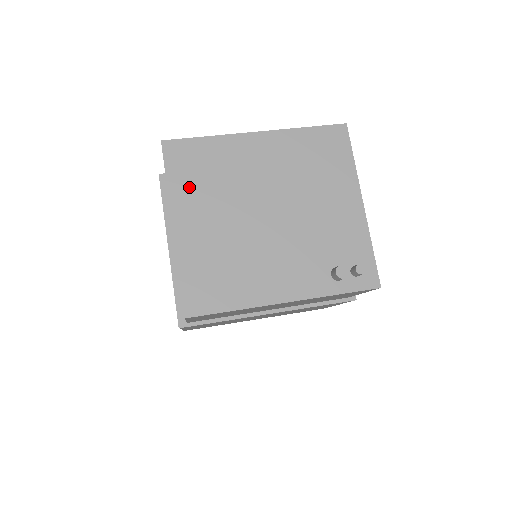
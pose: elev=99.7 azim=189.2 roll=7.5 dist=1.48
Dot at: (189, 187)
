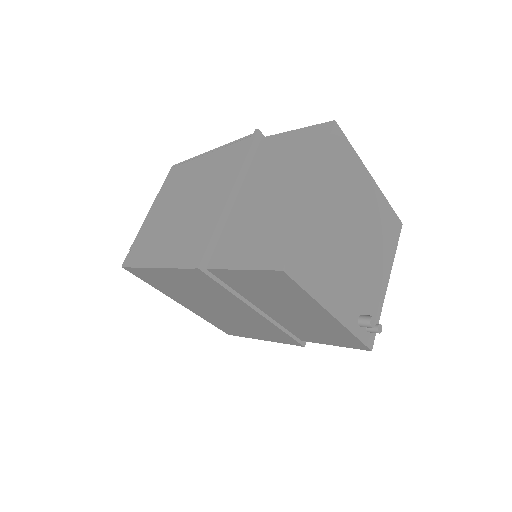
Dot at: (332, 172)
